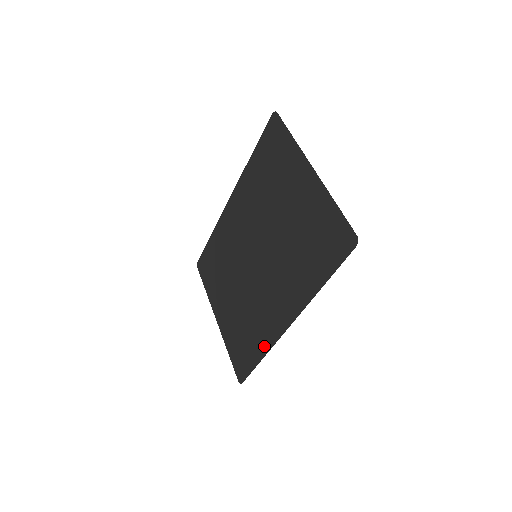
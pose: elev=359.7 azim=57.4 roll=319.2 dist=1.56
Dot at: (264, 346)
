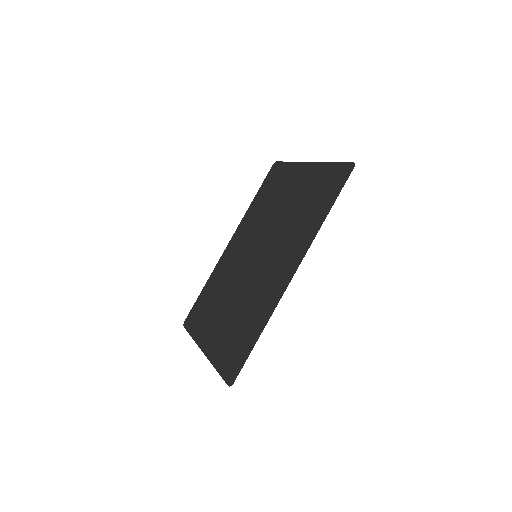
Dot at: (265, 317)
